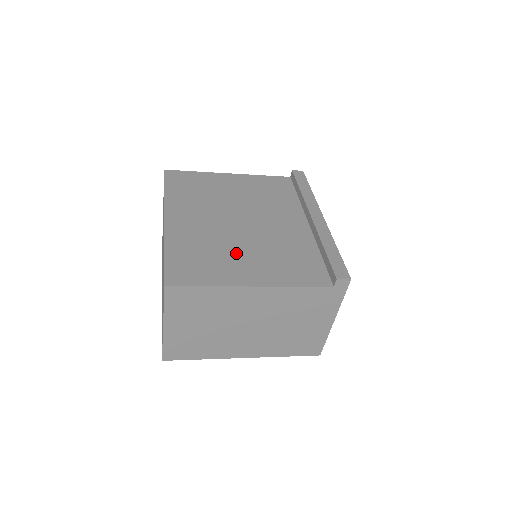
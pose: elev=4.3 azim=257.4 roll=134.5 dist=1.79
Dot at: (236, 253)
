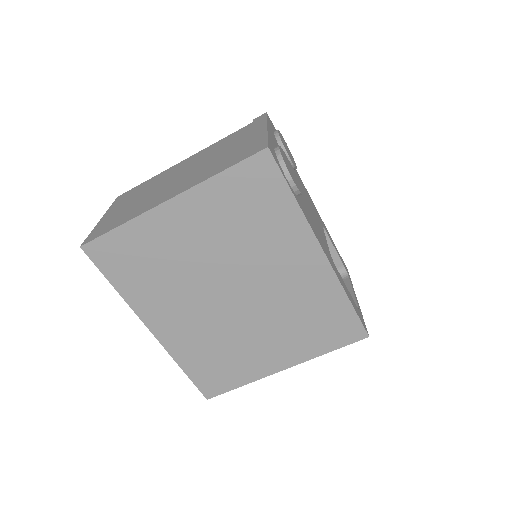
Dot at: occluded
